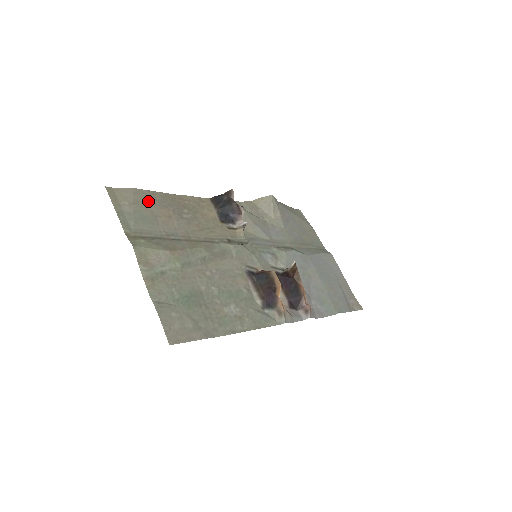
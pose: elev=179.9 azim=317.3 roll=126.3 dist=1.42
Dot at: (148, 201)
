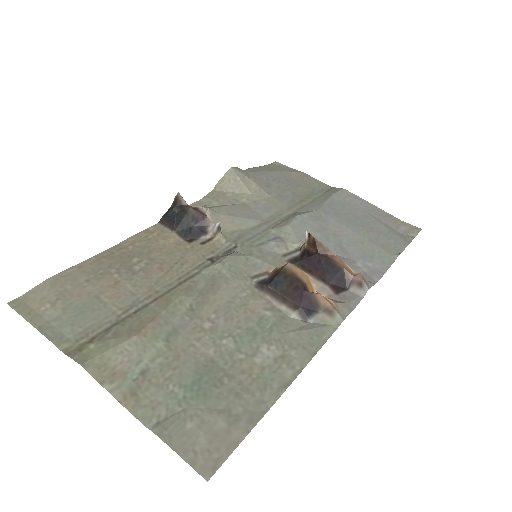
Dot at: (77, 282)
